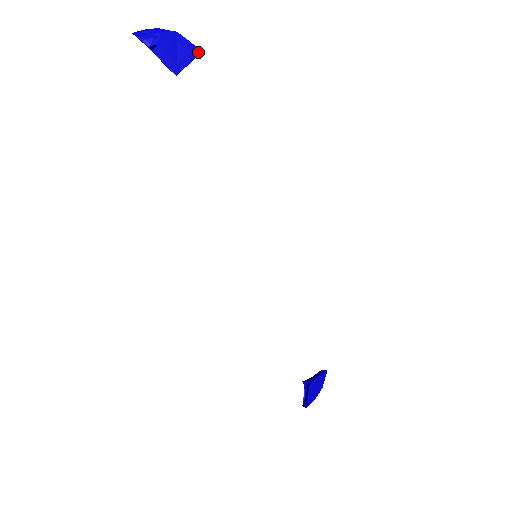
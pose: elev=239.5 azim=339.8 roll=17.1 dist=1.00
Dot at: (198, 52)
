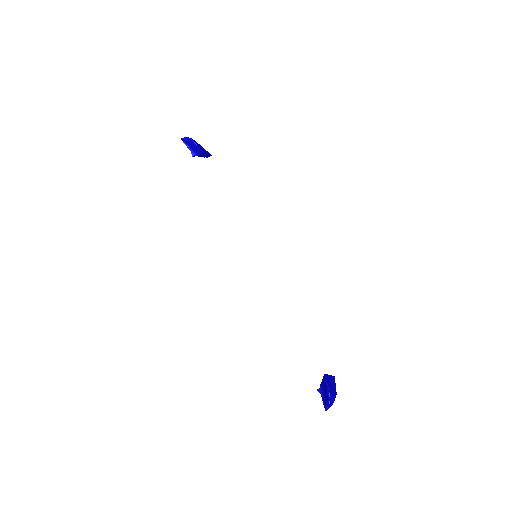
Dot at: (211, 155)
